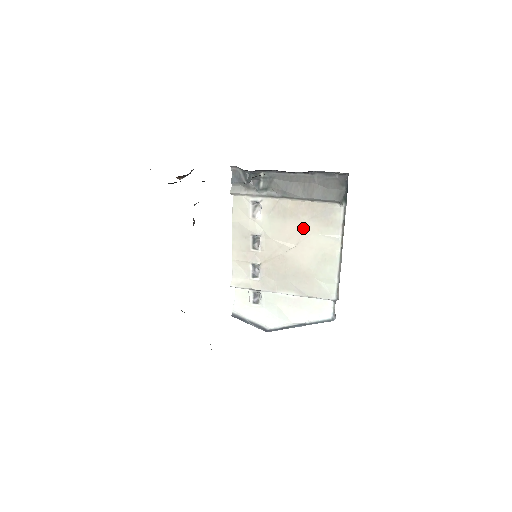
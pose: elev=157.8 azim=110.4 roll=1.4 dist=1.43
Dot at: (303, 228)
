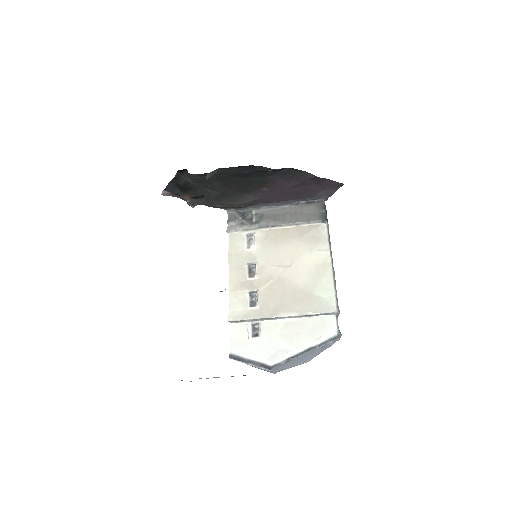
Dot at: (294, 249)
